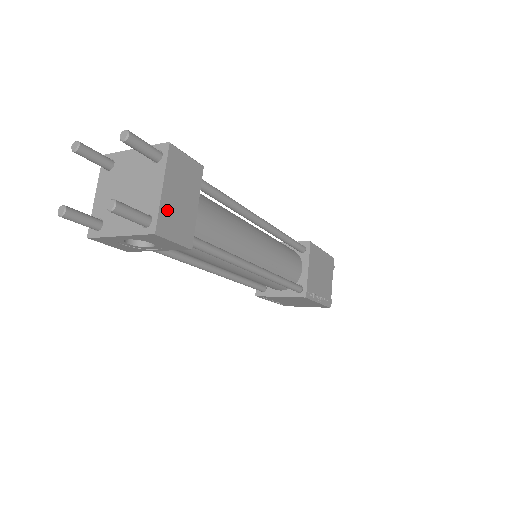
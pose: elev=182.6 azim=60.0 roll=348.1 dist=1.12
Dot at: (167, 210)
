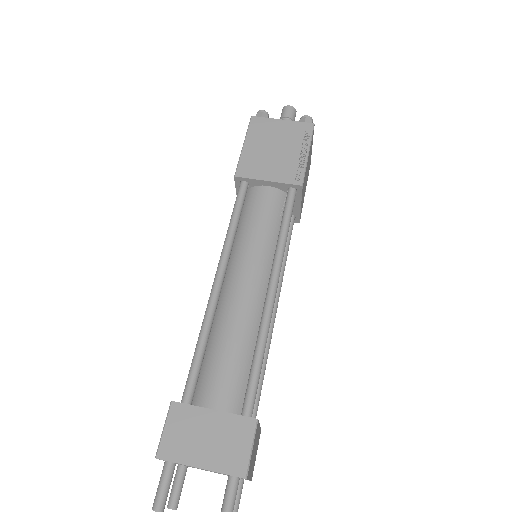
Dot at: (252, 470)
